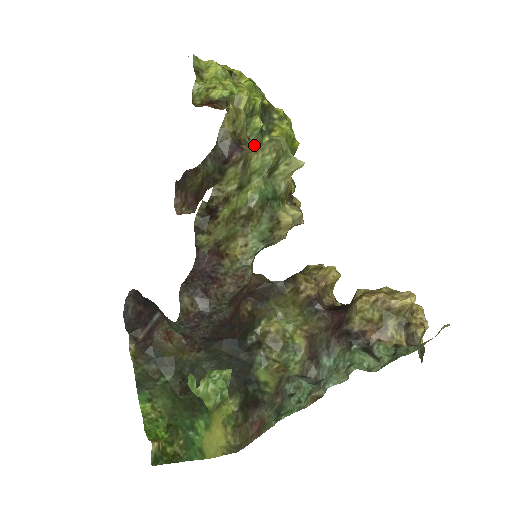
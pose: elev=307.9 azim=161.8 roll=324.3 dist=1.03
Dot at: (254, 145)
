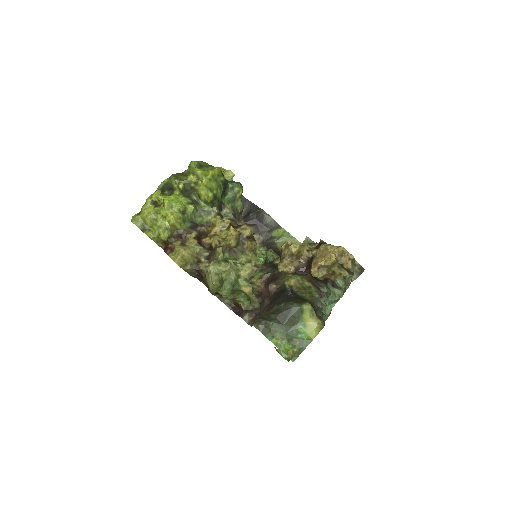
Dot at: (201, 215)
